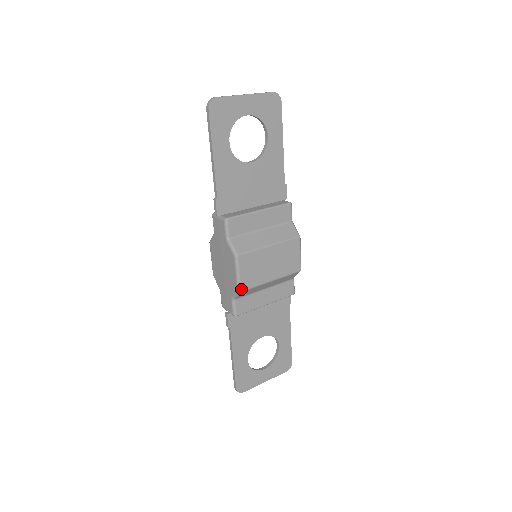
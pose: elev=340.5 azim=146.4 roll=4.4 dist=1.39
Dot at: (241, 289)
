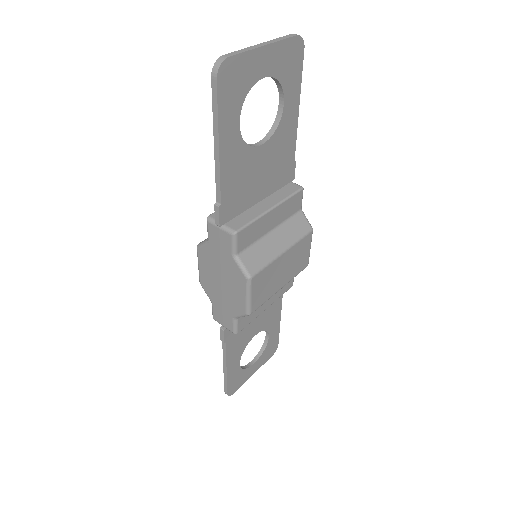
Dot at: (251, 312)
